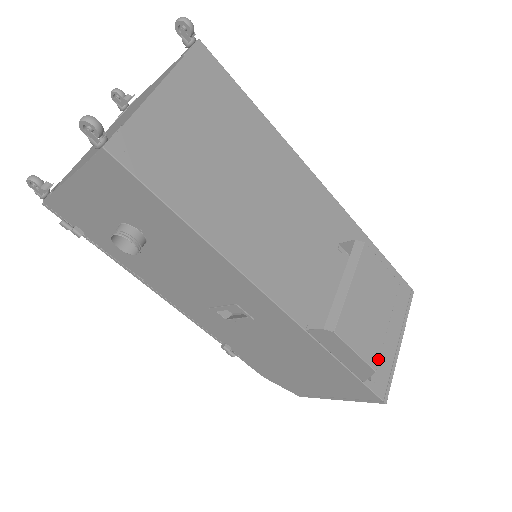
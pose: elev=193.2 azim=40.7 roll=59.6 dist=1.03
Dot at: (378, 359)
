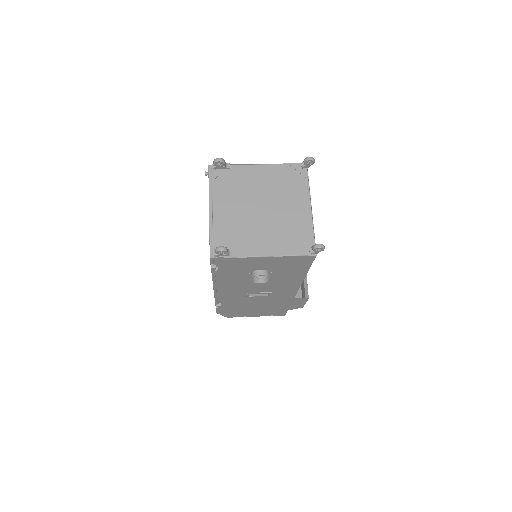
Dot at: occluded
